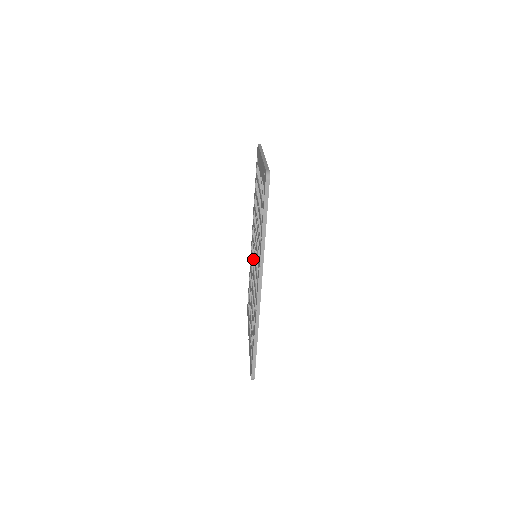
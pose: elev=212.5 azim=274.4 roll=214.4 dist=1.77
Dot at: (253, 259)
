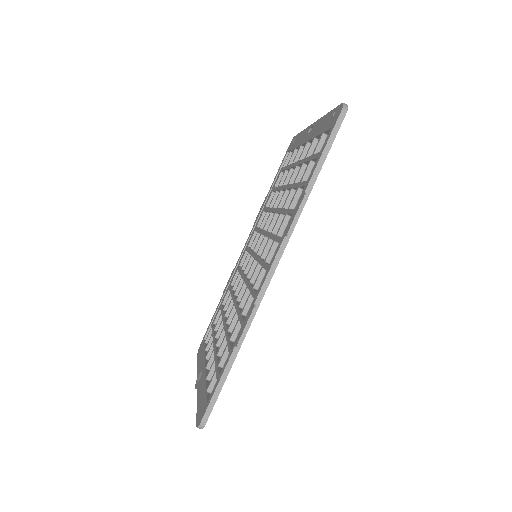
Dot at: (247, 263)
